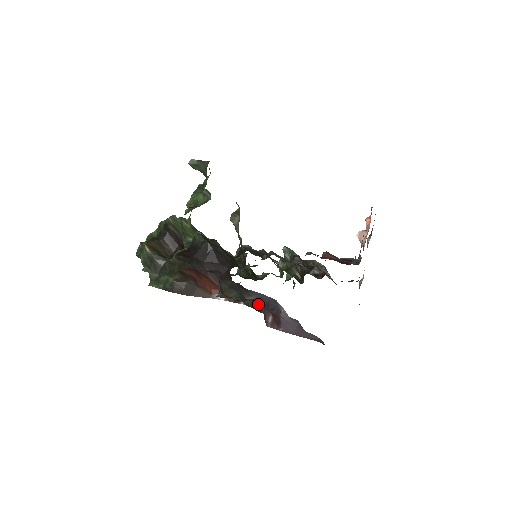
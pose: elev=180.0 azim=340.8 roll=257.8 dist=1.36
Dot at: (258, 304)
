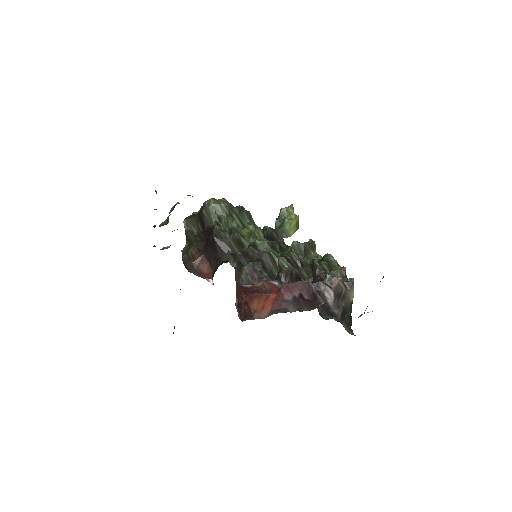
Dot at: occluded
